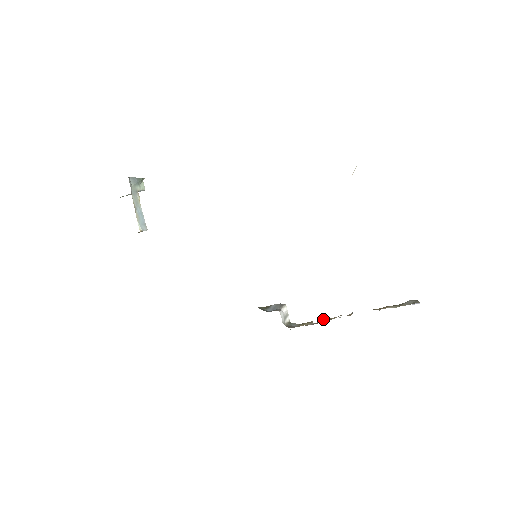
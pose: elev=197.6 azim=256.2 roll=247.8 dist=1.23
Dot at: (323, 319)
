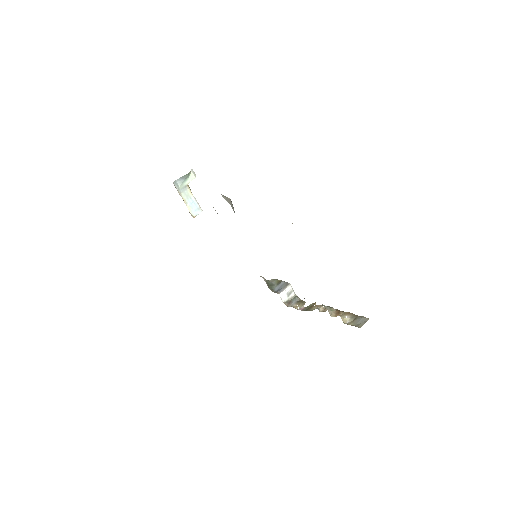
Dot at: (312, 304)
